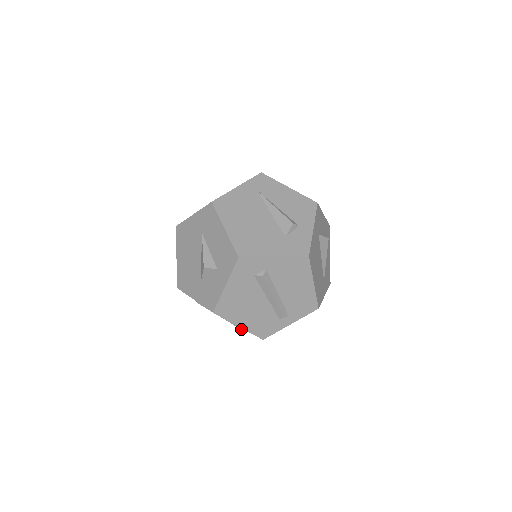
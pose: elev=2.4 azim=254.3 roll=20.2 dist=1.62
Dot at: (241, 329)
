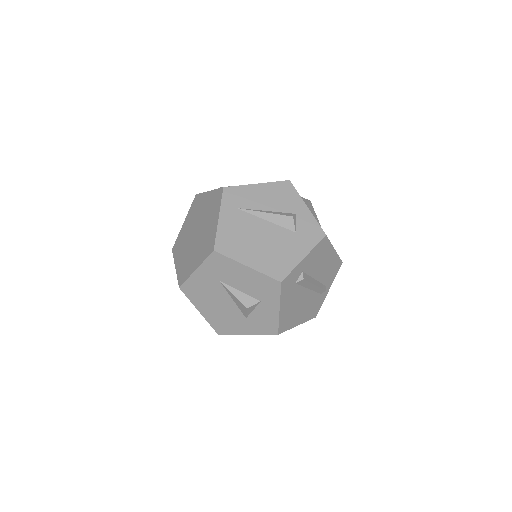
Dot at: occluded
